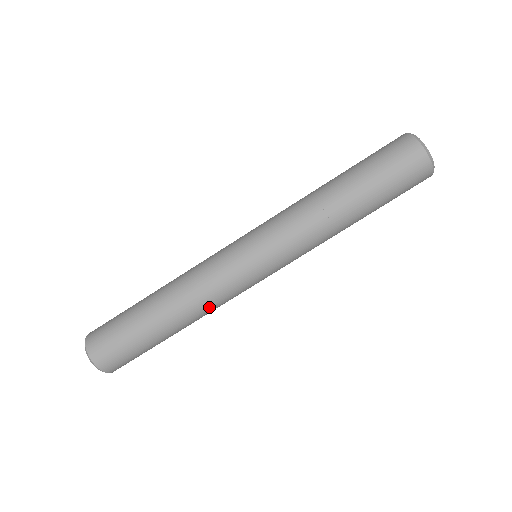
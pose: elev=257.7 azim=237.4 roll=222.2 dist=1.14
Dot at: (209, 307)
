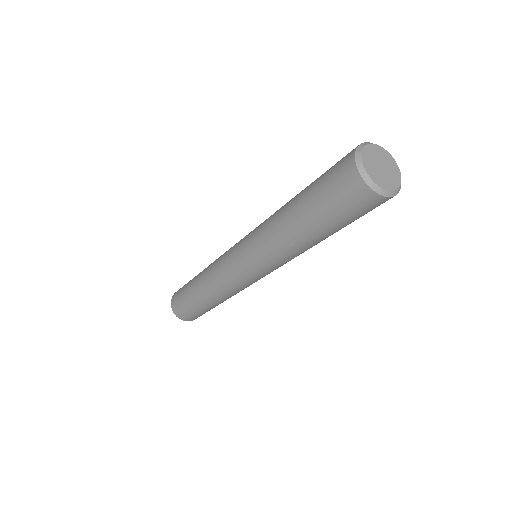
Dot at: (235, 294)
